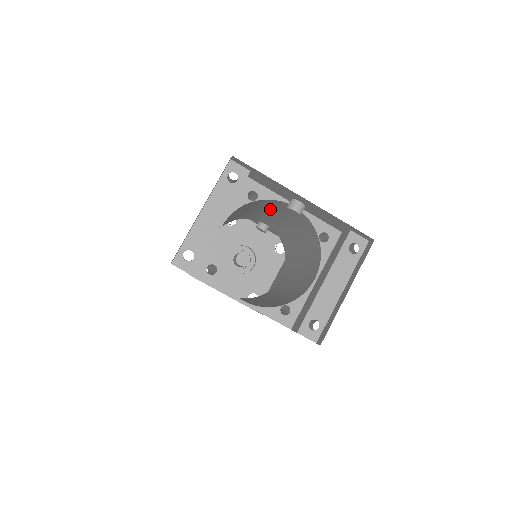
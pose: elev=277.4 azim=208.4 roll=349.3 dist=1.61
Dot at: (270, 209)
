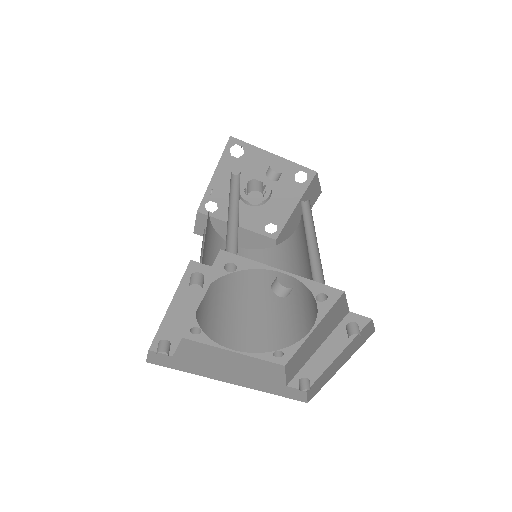
Dot at: occluded
